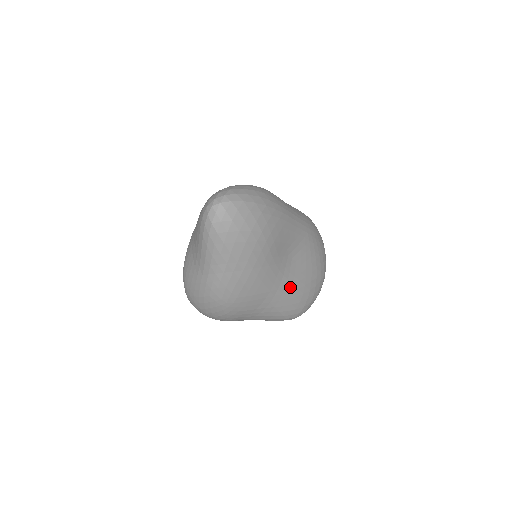
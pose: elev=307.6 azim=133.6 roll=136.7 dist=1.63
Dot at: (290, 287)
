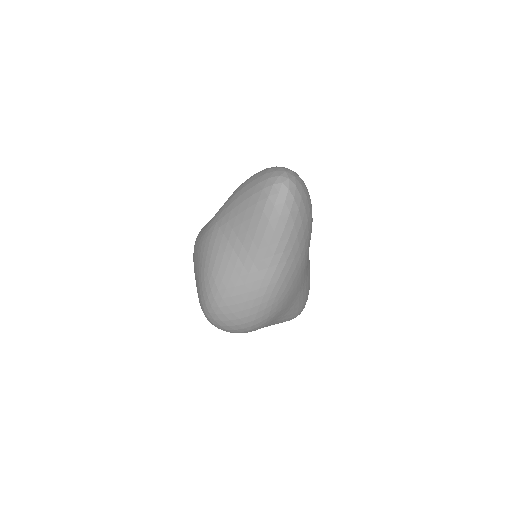
Dot at: (308, 277)
